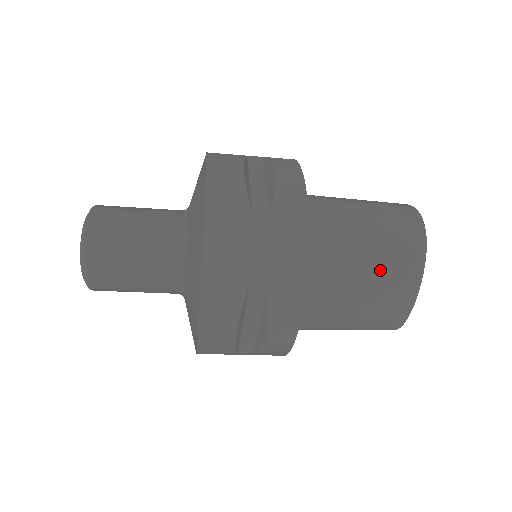
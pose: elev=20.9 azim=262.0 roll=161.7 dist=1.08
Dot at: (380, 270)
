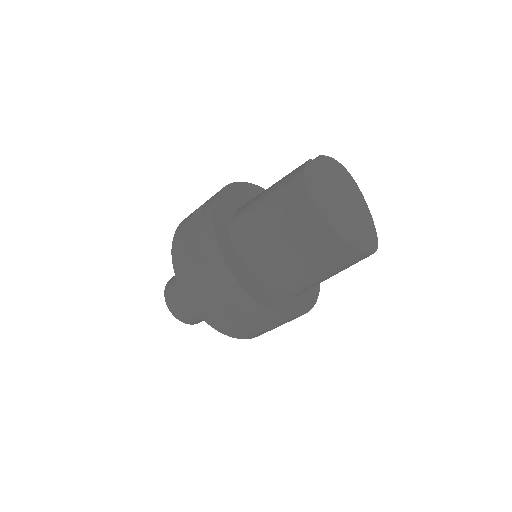
Dot at: (298, 241)
